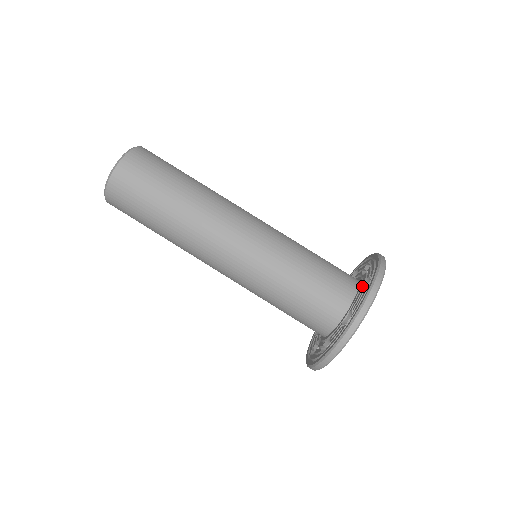
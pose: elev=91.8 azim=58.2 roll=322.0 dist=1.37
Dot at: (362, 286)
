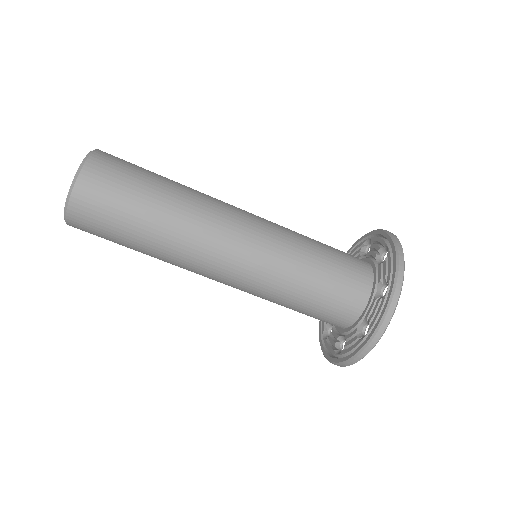
Dot at: (363, 320)
